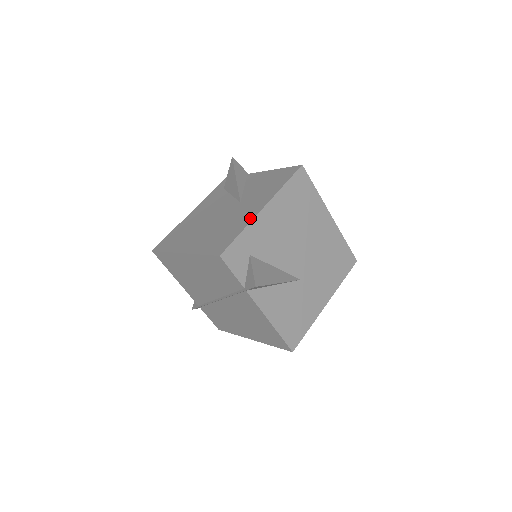
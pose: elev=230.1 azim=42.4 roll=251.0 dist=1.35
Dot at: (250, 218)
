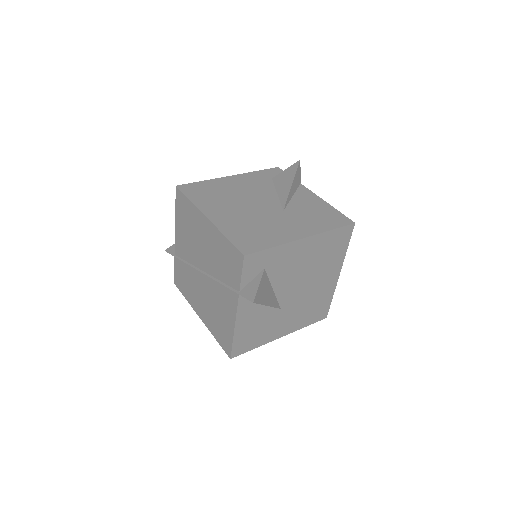
Dot at: (287, 239)
